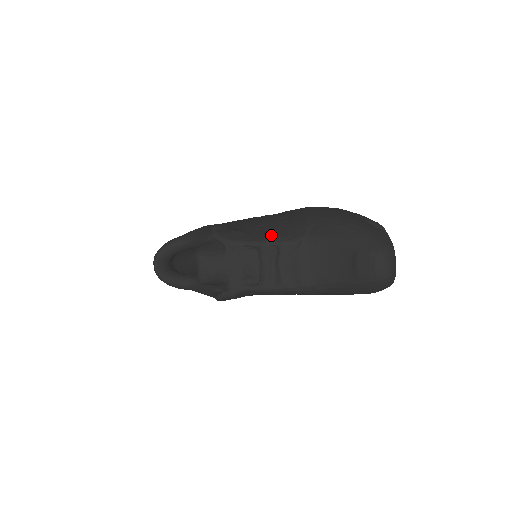
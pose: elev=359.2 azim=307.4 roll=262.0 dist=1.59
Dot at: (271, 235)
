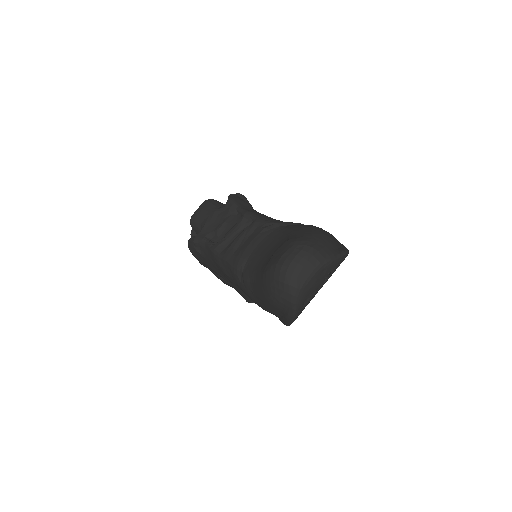
Dot at: (262, 215)
